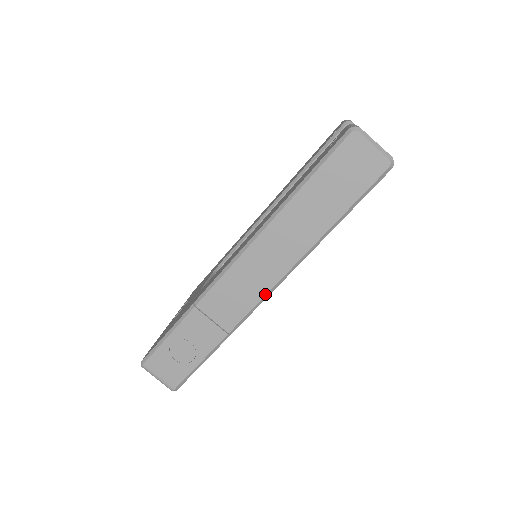
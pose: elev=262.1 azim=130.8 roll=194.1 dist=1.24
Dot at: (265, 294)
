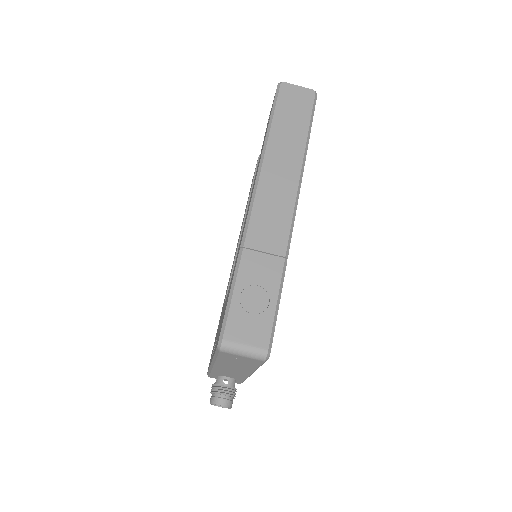
Dot at: (293, 207)
